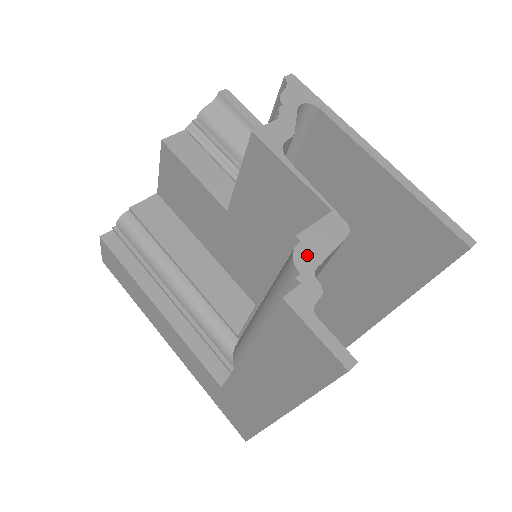
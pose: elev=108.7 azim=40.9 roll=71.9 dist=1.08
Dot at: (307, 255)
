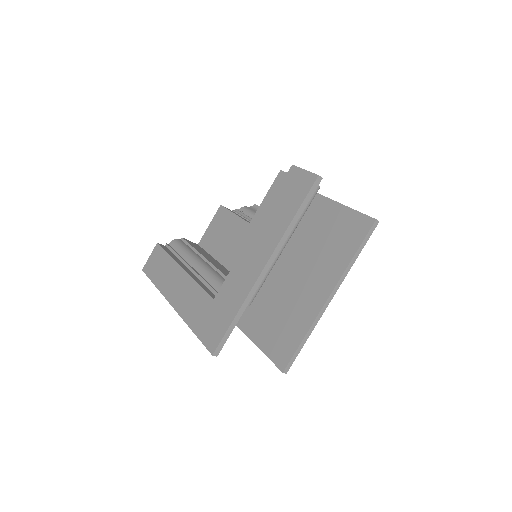
Dot at: occluded
